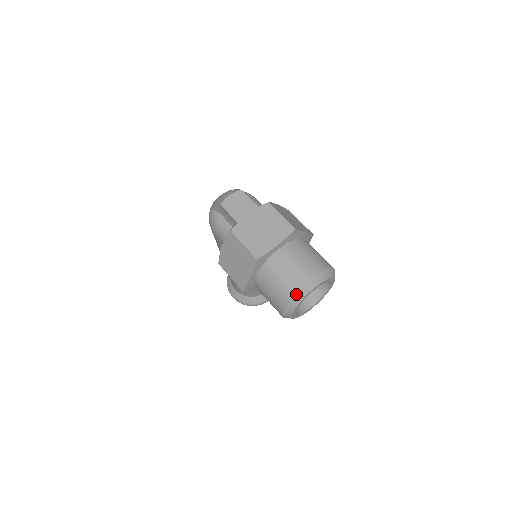
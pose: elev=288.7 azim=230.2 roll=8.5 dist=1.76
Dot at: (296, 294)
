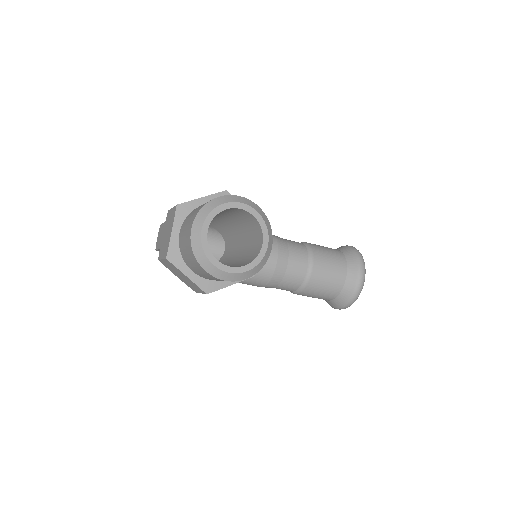
Dot at: (193, 251)
